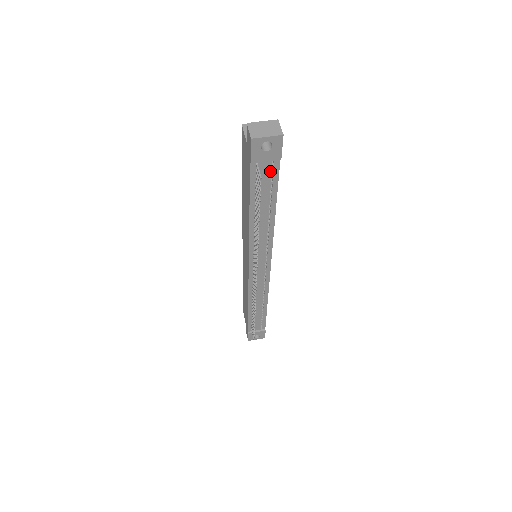
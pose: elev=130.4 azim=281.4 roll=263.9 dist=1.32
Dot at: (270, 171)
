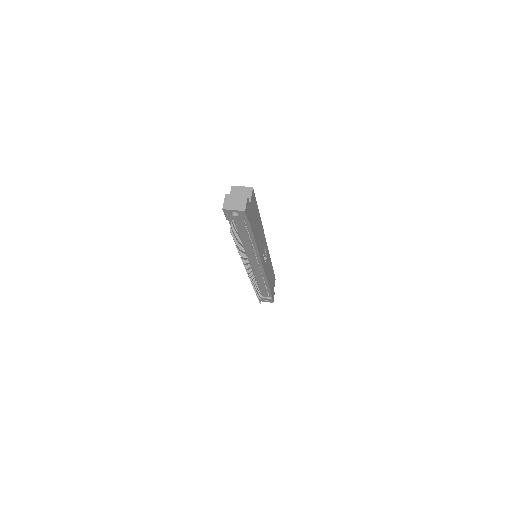
Dot at: (244, 224)
